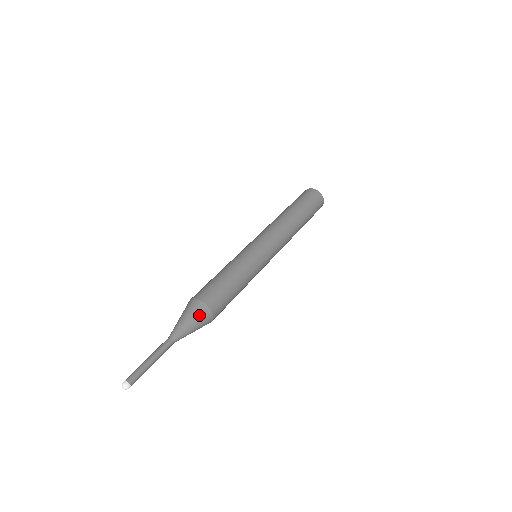
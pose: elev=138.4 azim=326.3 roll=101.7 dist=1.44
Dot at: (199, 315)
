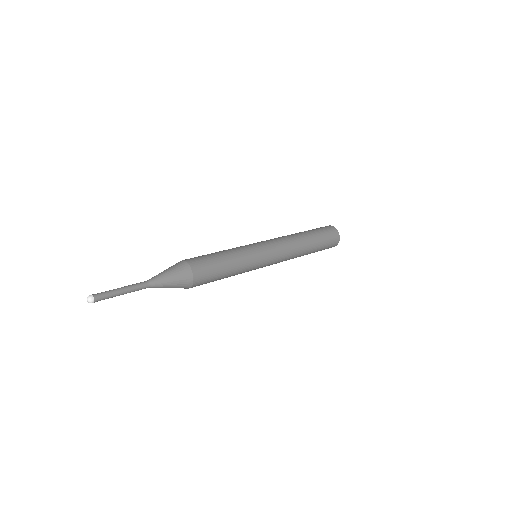
Dot at: (182, 281)
